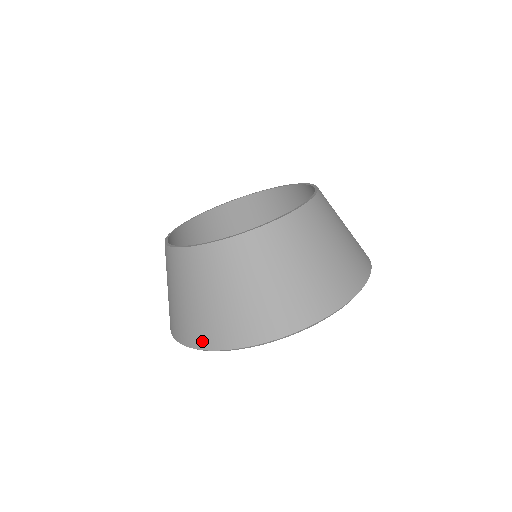
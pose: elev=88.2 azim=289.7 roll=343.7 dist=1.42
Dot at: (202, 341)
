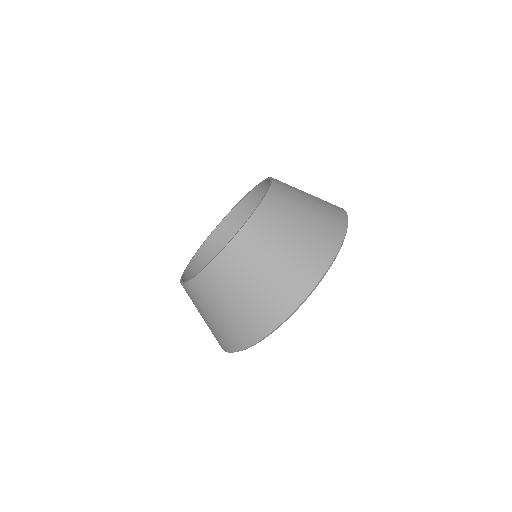
Dot at: (290, 303)
